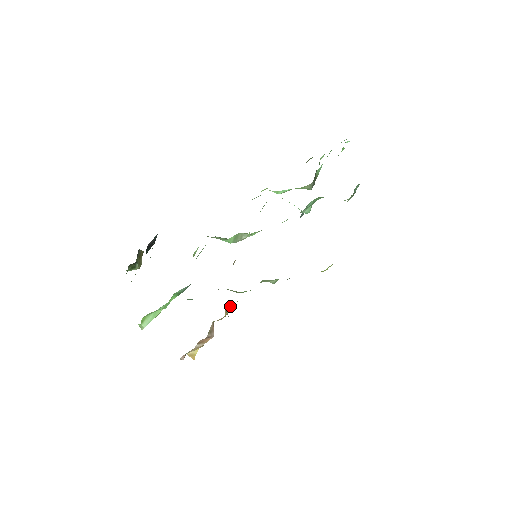
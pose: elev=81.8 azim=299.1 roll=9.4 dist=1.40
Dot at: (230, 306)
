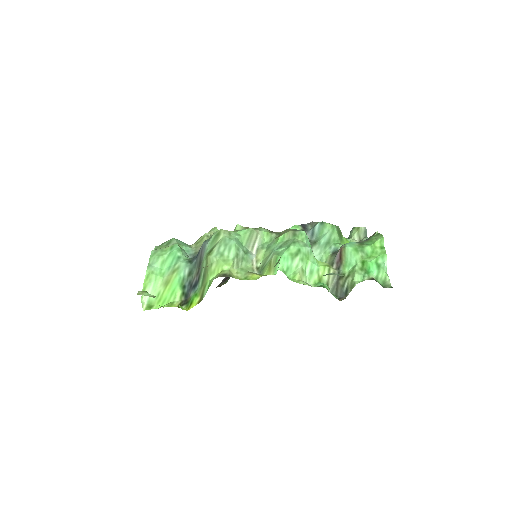
Dot at: occluded
